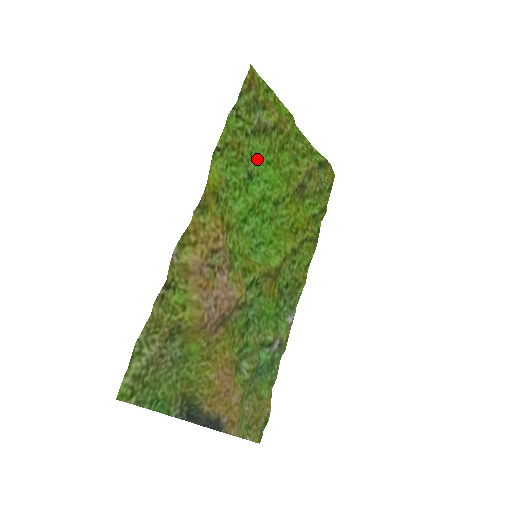
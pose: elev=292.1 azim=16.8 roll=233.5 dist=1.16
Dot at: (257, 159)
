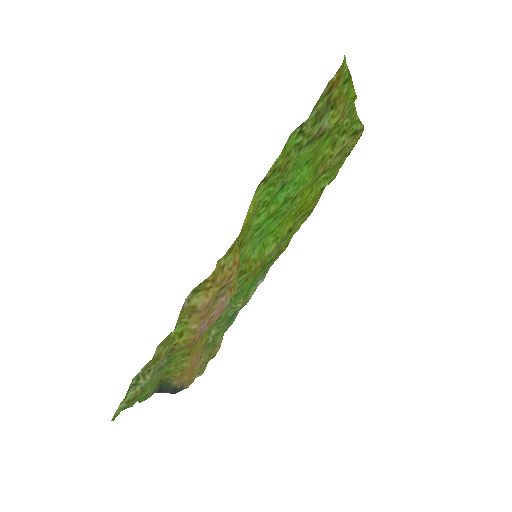
Dot at: (298, 166)
